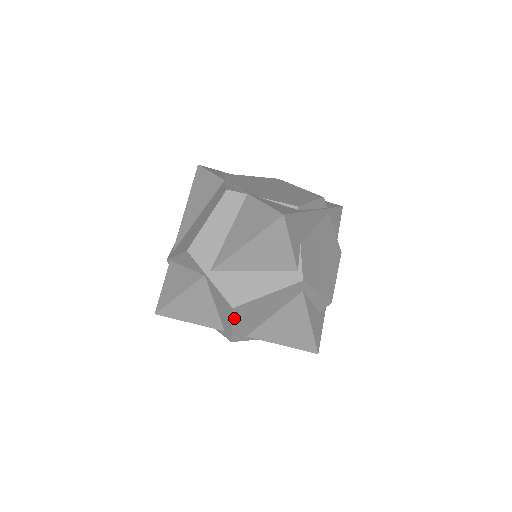
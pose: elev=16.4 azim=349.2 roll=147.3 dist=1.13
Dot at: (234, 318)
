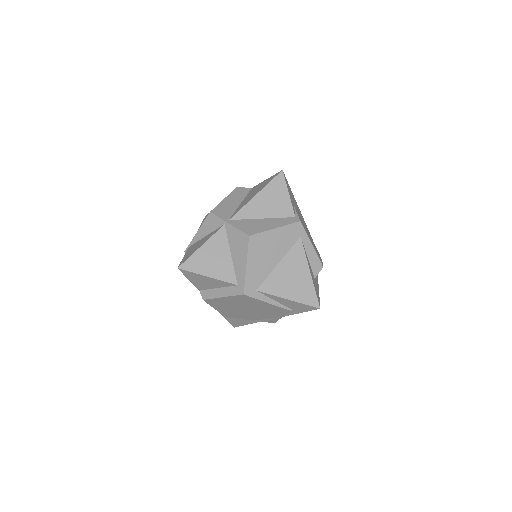
Dot at: (249, 253)
